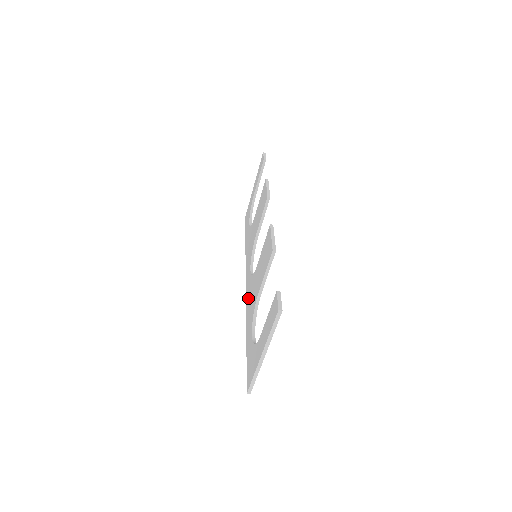
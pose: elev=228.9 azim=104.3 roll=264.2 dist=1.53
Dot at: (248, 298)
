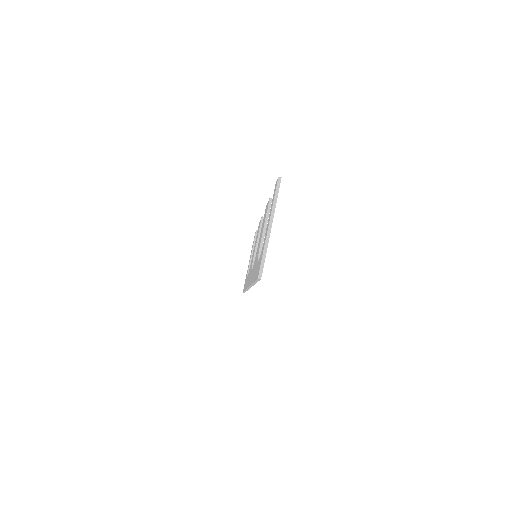
Dot at: occluded
